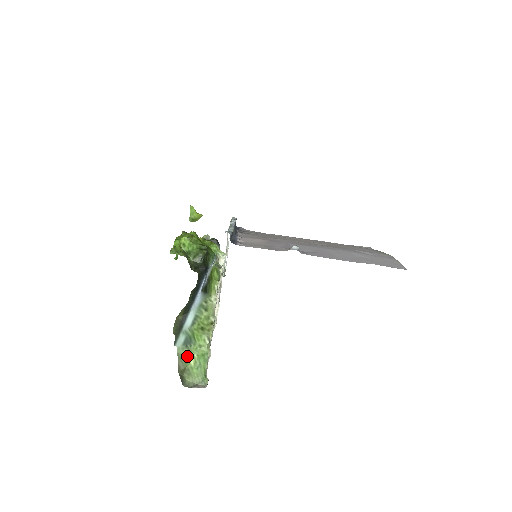
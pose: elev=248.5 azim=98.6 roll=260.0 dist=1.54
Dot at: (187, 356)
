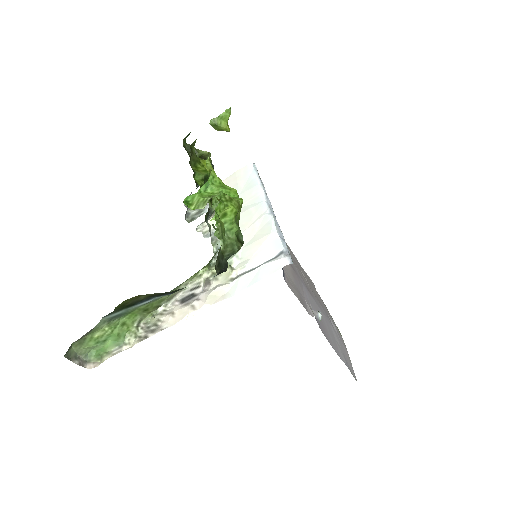
Dot at: (100, 328)
